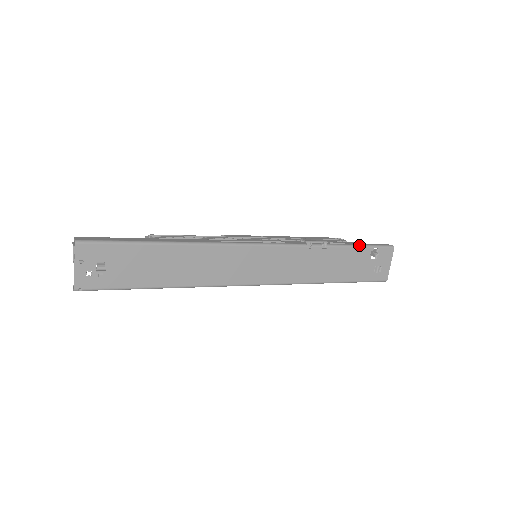
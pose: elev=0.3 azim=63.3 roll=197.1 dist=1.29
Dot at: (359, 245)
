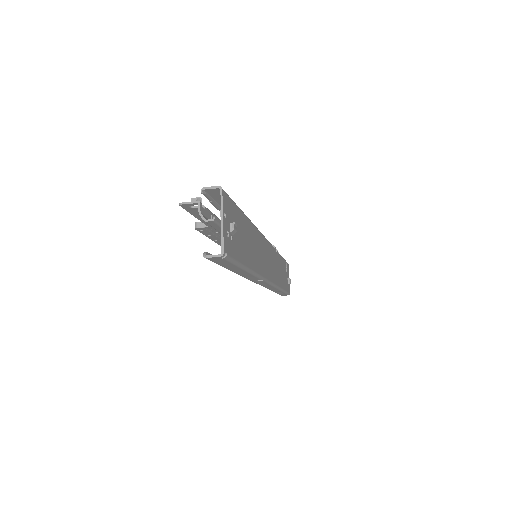
Dot at: occluded
